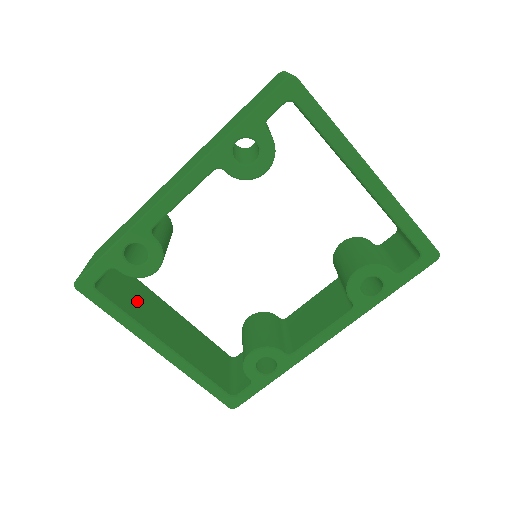
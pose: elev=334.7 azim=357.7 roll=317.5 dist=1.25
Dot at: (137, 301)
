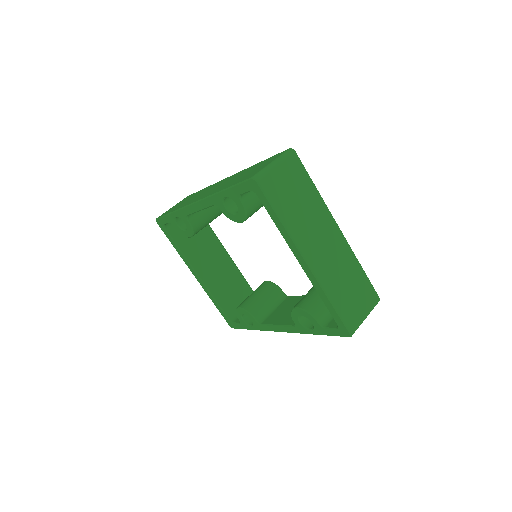
Dot at: (195, 240)
